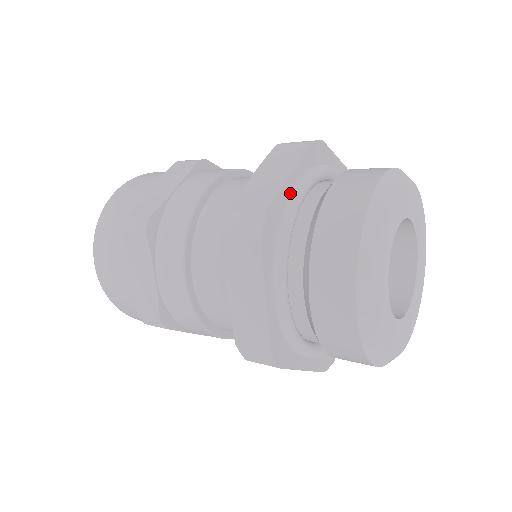
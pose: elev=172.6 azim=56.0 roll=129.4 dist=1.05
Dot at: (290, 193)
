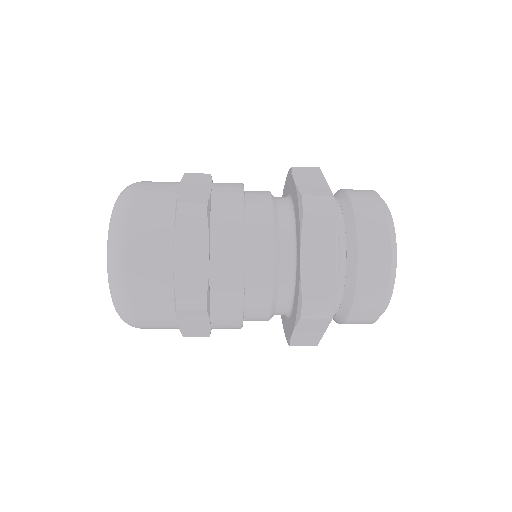
Dot at: occluded
